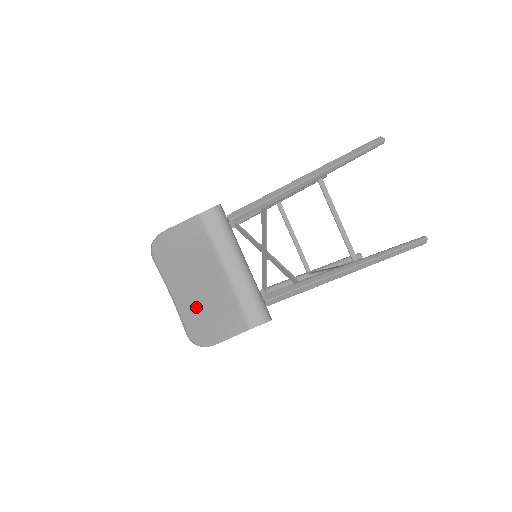
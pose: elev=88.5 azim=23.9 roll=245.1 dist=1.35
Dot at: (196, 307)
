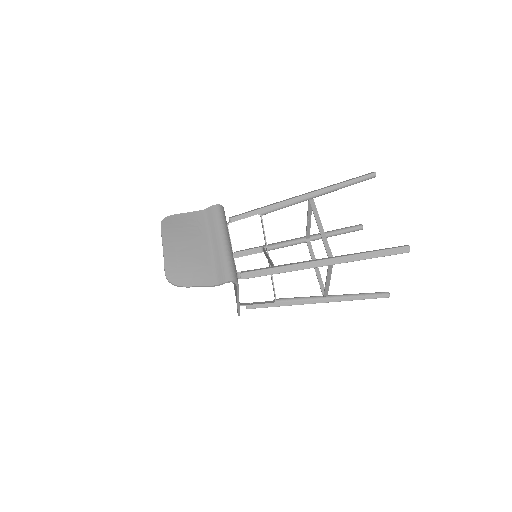
Dot at: (178, 259)
